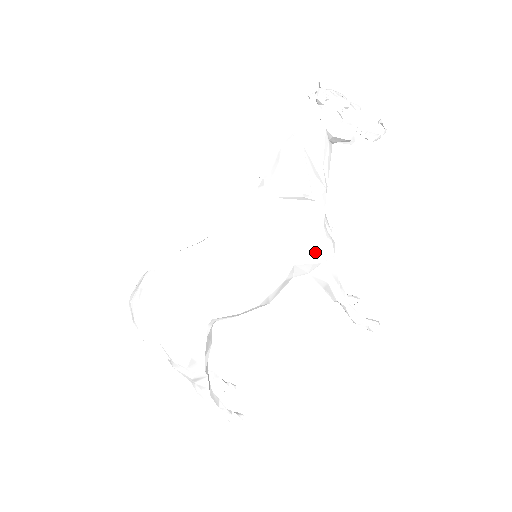
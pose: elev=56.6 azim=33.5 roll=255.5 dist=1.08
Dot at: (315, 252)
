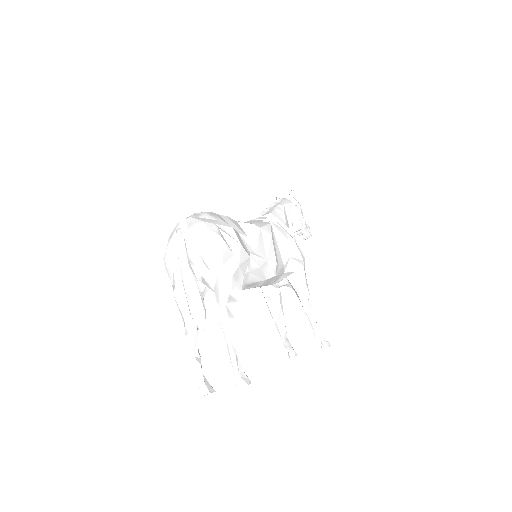
Dot at: (300, 257)
